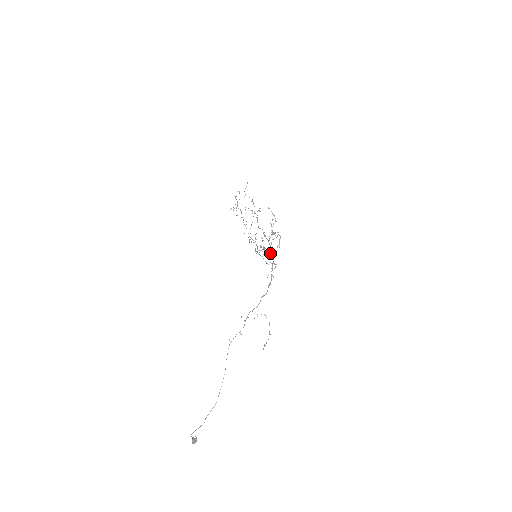
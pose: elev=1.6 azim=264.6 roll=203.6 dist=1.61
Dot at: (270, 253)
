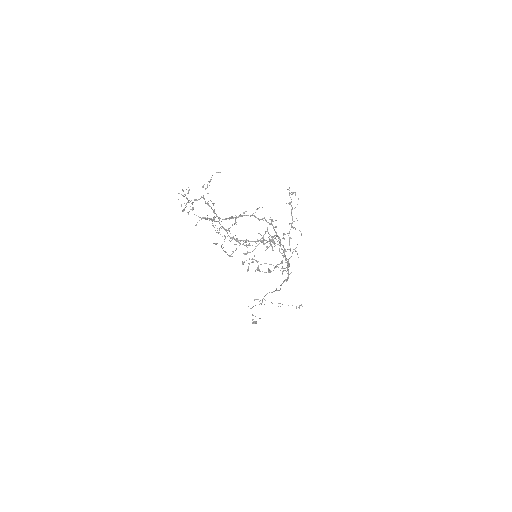
Dot at: (283, 247)
